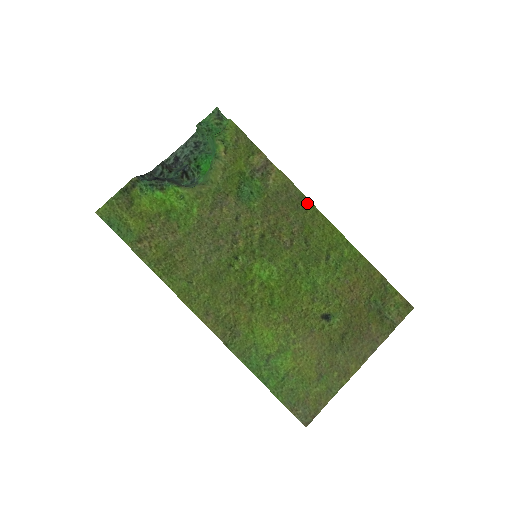
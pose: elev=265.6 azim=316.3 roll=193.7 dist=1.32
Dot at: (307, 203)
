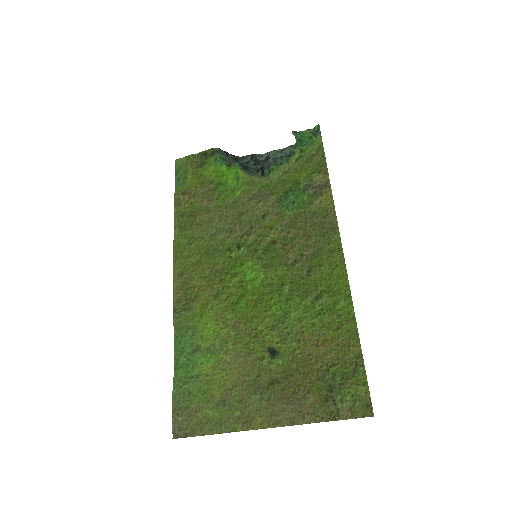
Dot at: (335, 236)
